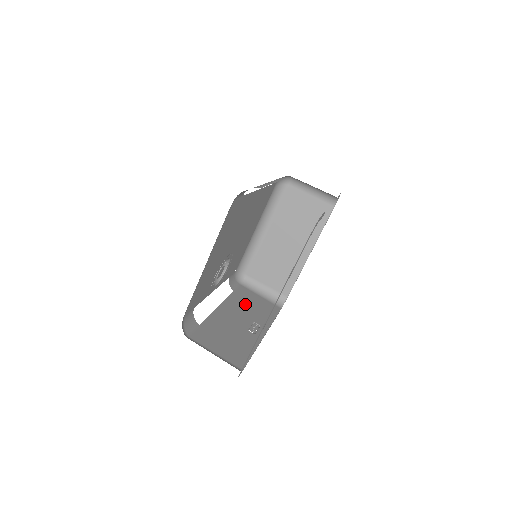
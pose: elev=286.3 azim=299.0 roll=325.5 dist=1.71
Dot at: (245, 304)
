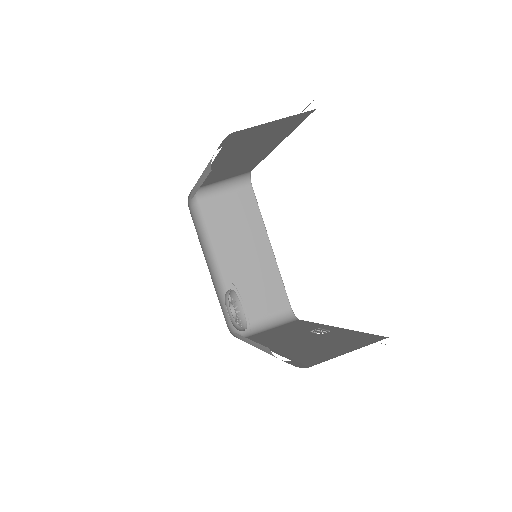
Dot at: (277, 336)
